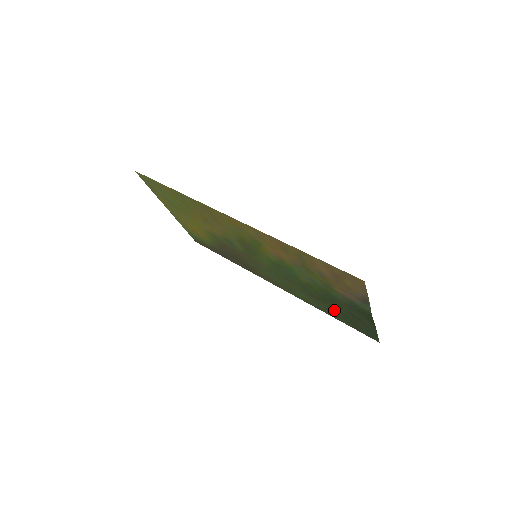
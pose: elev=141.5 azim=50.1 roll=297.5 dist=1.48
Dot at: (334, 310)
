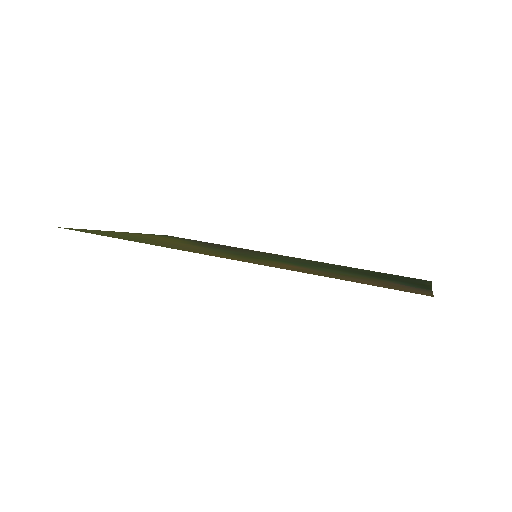
Dot at: (370, 272)
